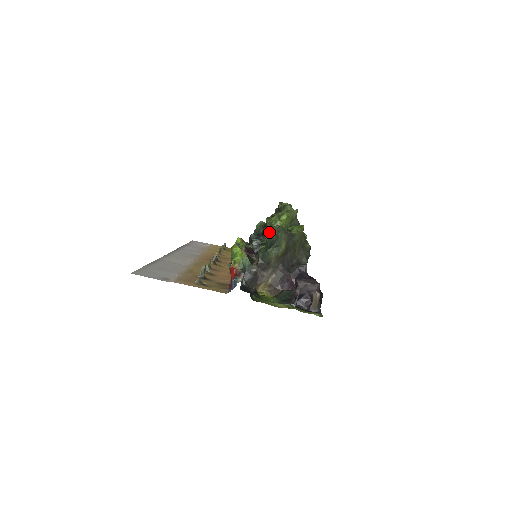
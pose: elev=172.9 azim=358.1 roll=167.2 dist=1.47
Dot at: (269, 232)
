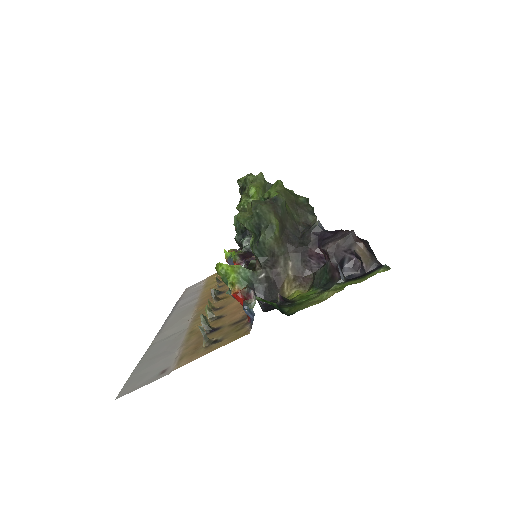
Dot at: (245, 218)
